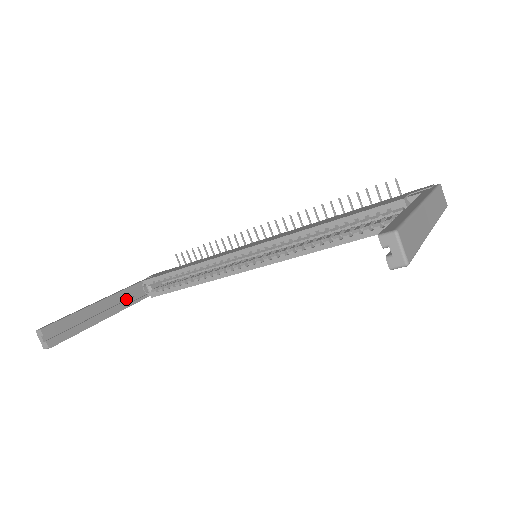
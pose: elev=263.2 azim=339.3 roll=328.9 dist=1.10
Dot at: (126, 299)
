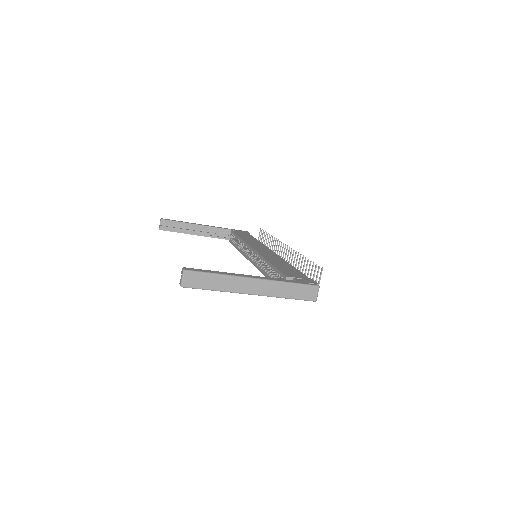
Dot at: (218, 233)
